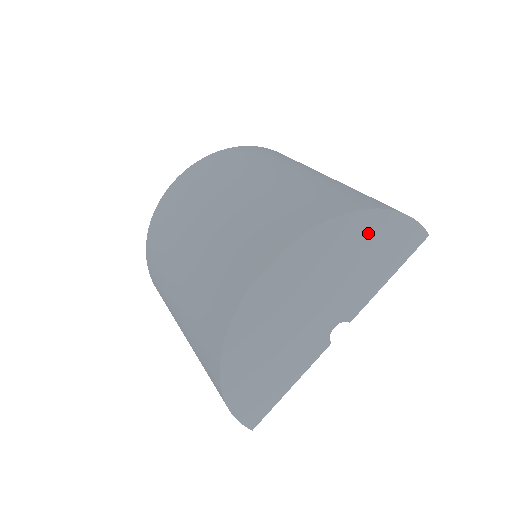
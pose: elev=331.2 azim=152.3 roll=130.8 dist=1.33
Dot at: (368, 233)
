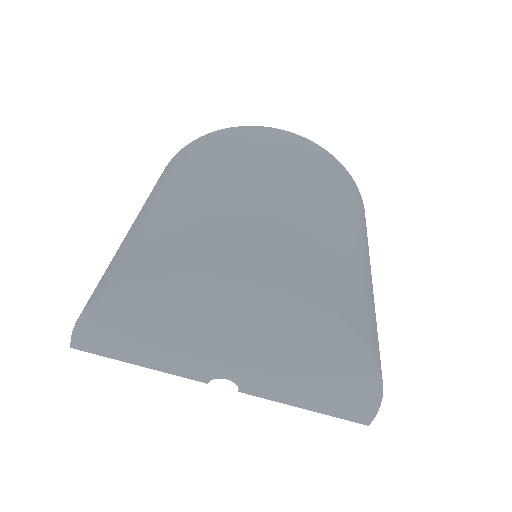
Dot at: (347, 368)
